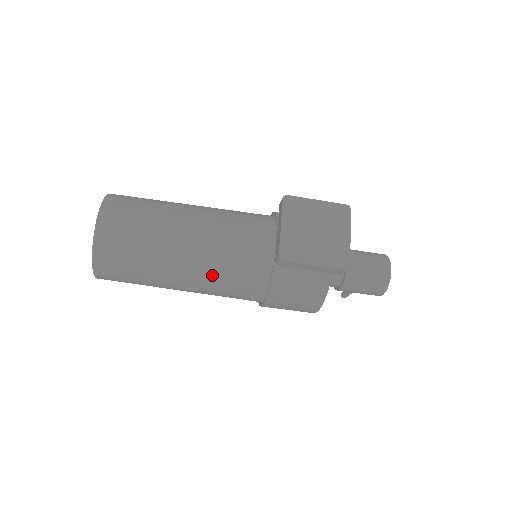
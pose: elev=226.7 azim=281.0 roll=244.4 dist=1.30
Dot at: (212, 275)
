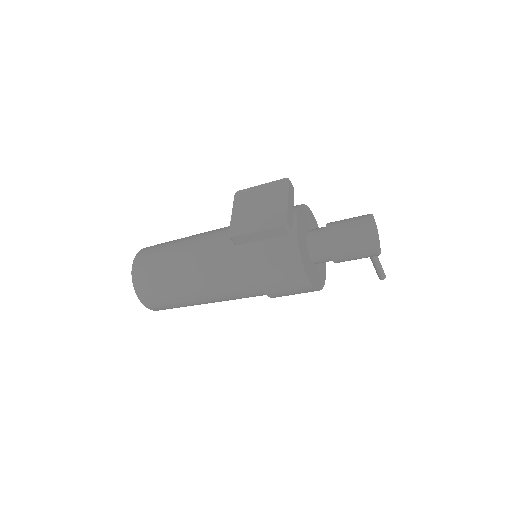
Dot at: (211, 277)
